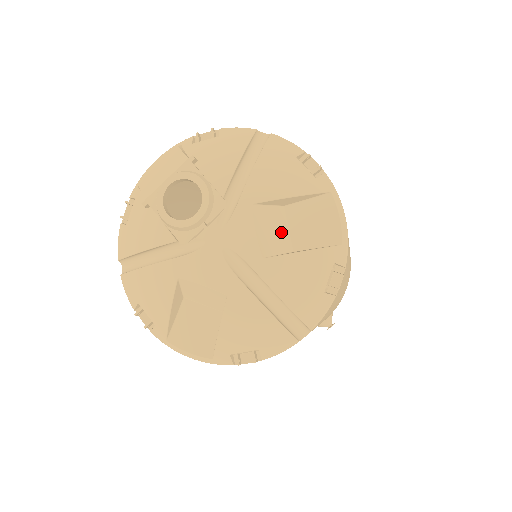
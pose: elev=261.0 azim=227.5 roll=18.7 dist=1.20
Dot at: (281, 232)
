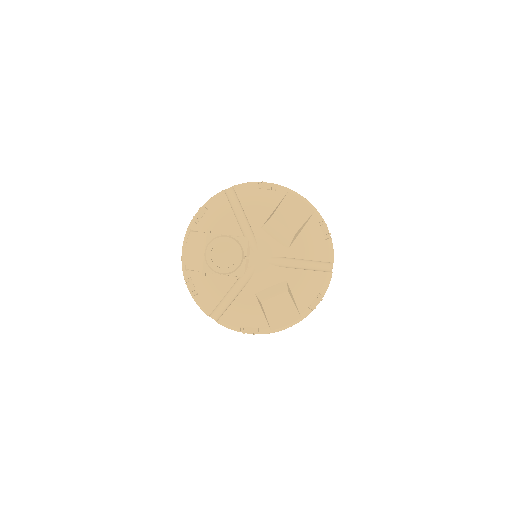
Dot at: (282, 230)
